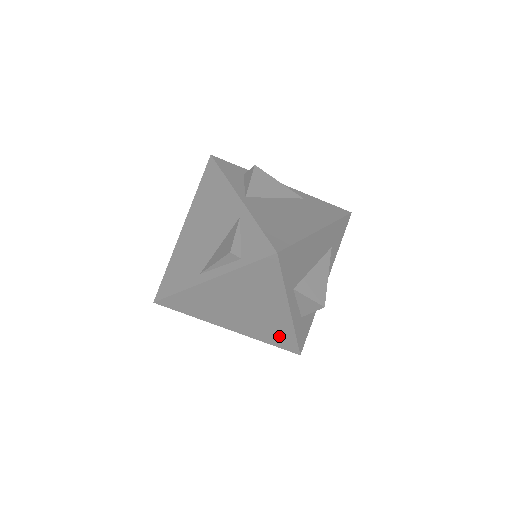
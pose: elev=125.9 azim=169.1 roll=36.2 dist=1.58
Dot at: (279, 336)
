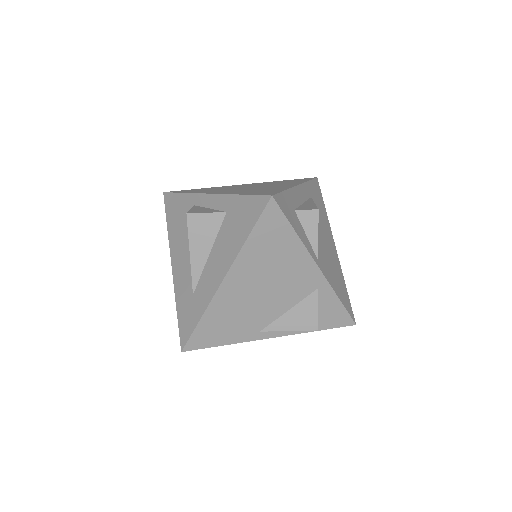
Dot at: occluded
